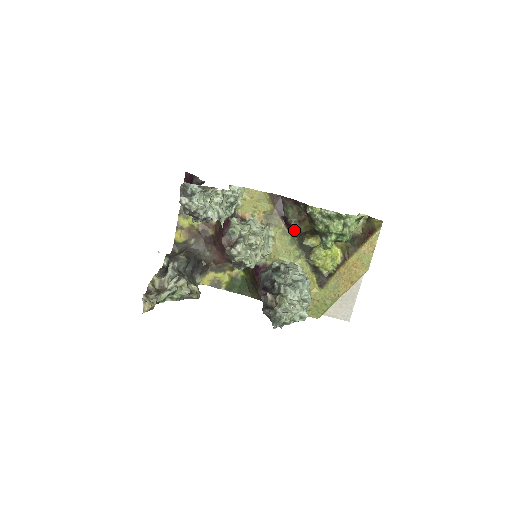
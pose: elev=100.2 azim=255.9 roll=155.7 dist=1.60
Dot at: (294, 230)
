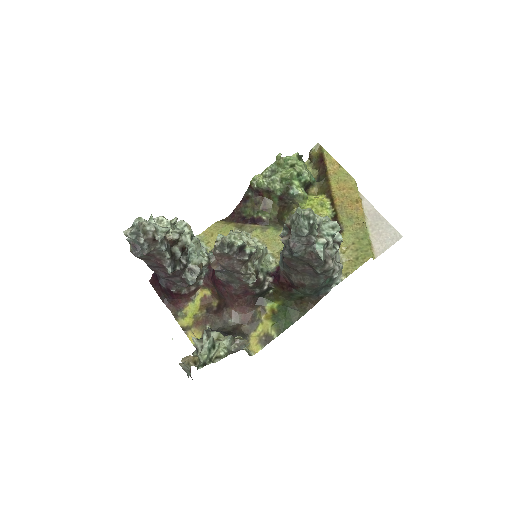
Dot at: (268, 219)
